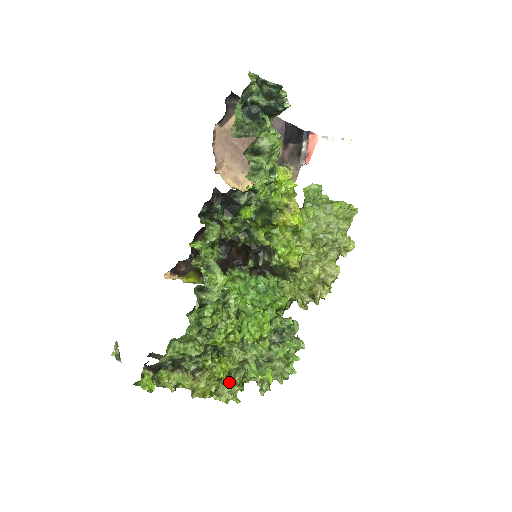
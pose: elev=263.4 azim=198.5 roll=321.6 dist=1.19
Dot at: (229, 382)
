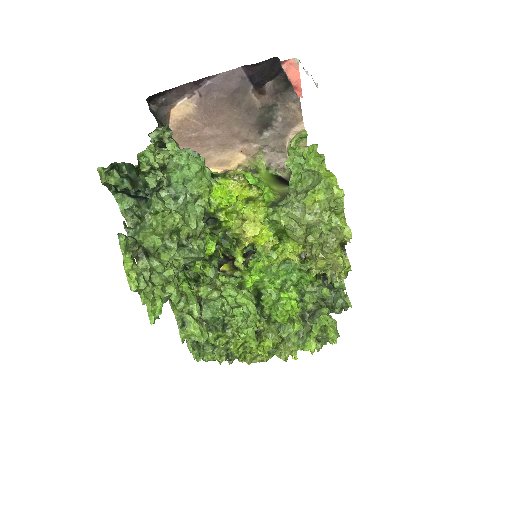
Dot at: (284, 345)
